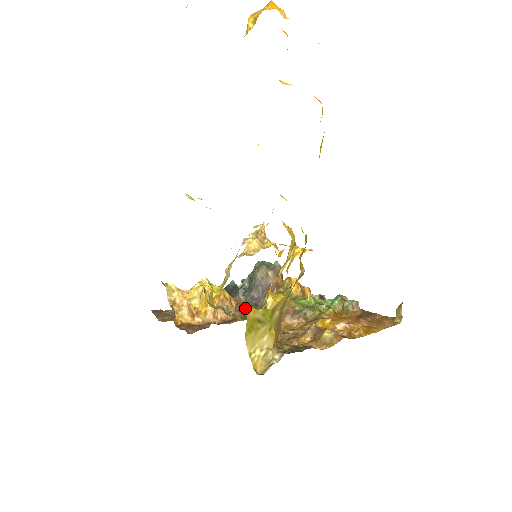
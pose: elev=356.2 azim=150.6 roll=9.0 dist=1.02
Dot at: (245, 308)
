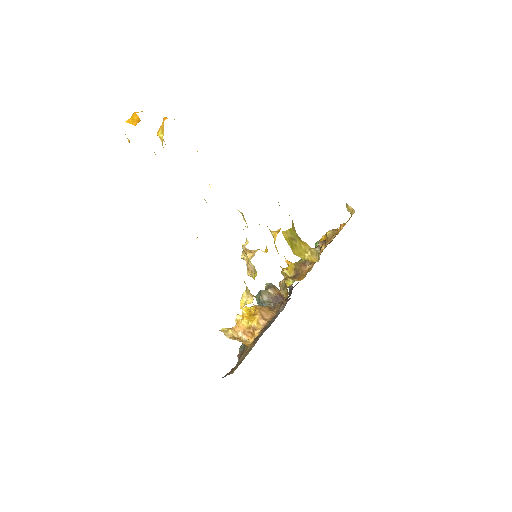
Dot at: (276, 302)
